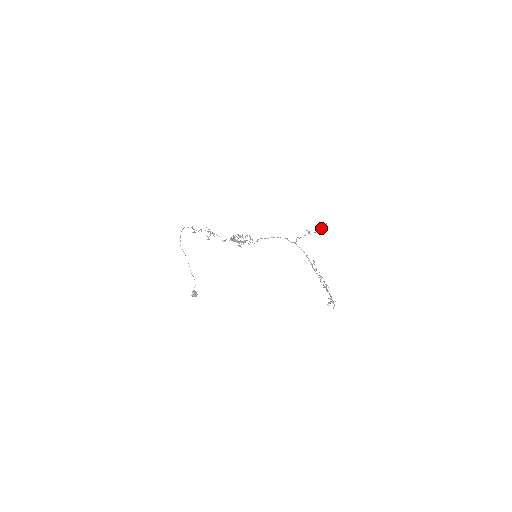
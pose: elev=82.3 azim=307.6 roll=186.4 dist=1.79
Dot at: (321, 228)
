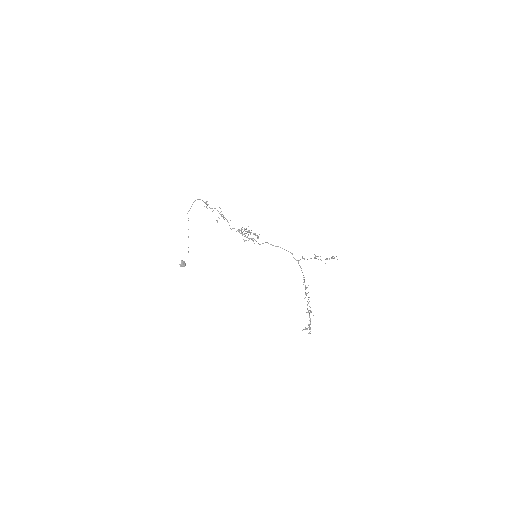
Dot at: (329, 258)
